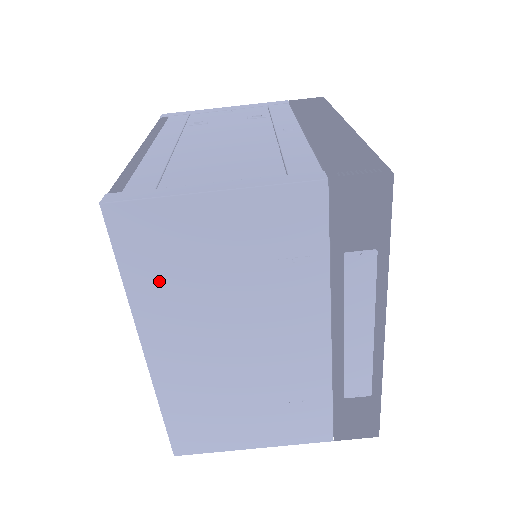
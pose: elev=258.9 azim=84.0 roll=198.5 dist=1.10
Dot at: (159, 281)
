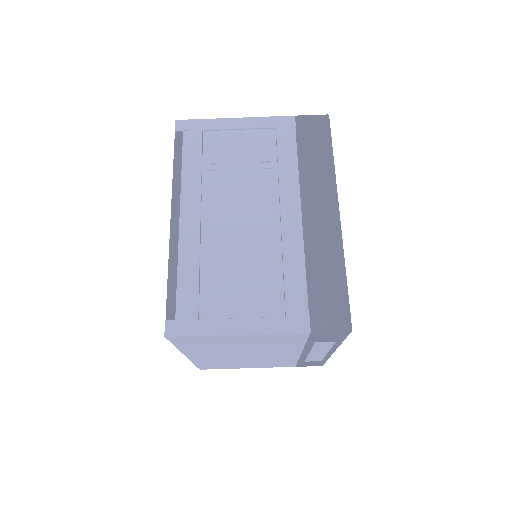
Dot at: (199, 347)
